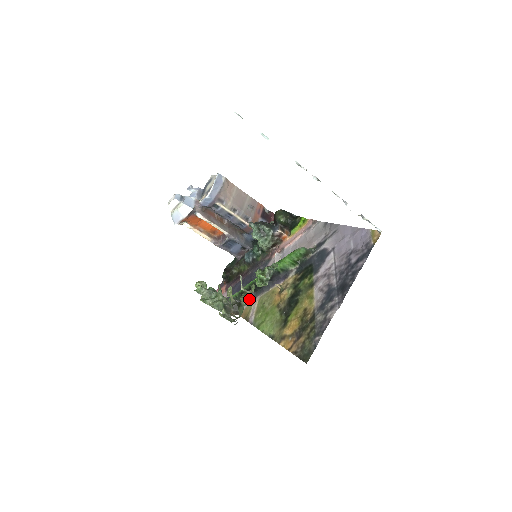
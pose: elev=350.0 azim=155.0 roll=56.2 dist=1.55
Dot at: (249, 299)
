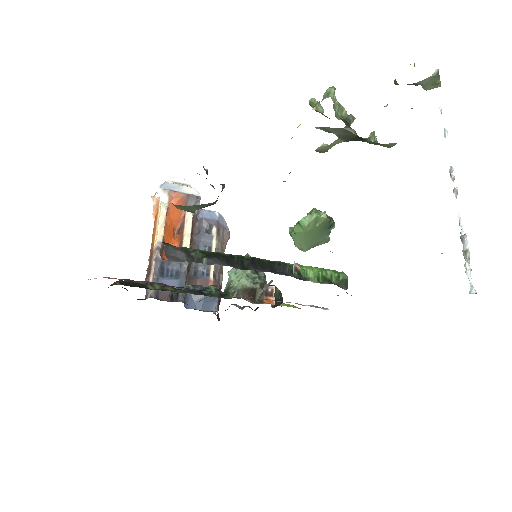
Dot at: (217, 262)
